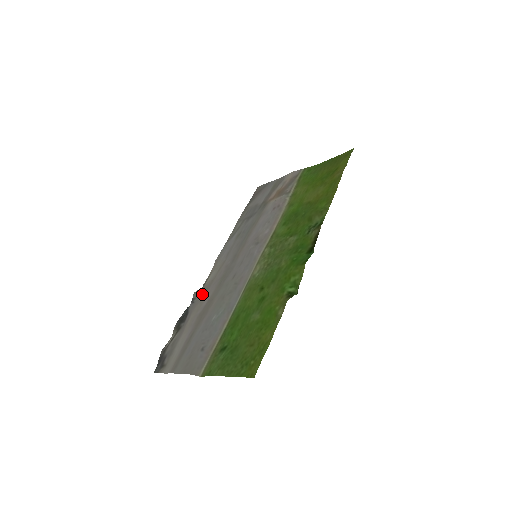
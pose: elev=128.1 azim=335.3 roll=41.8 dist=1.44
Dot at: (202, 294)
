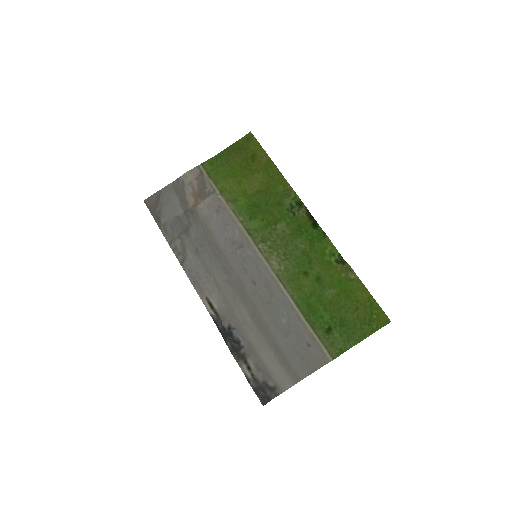
Dot at: (231, 317)
